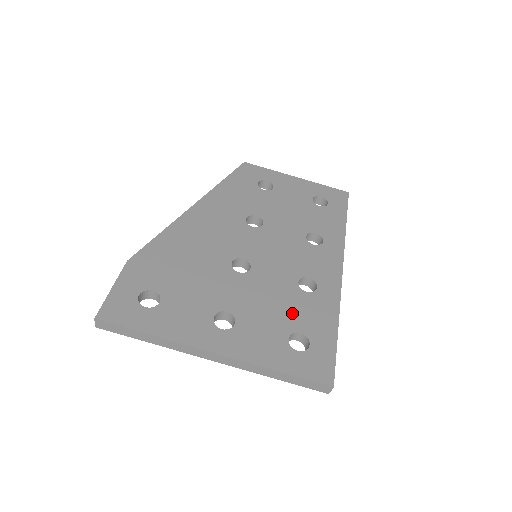
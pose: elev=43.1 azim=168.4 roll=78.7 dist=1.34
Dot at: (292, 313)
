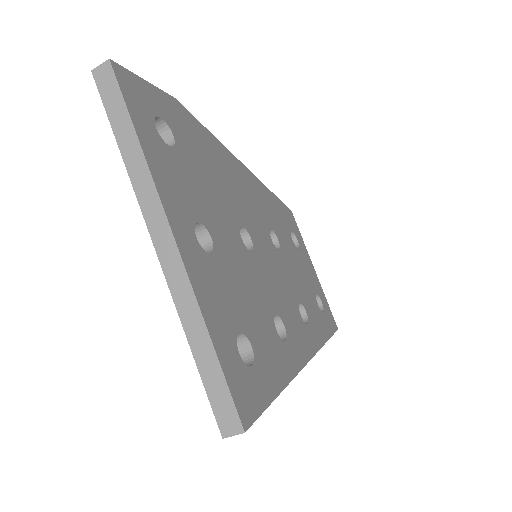
Dot at: (256, 323)
